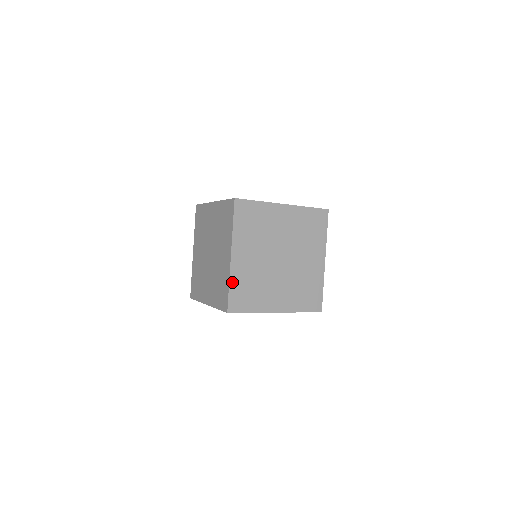
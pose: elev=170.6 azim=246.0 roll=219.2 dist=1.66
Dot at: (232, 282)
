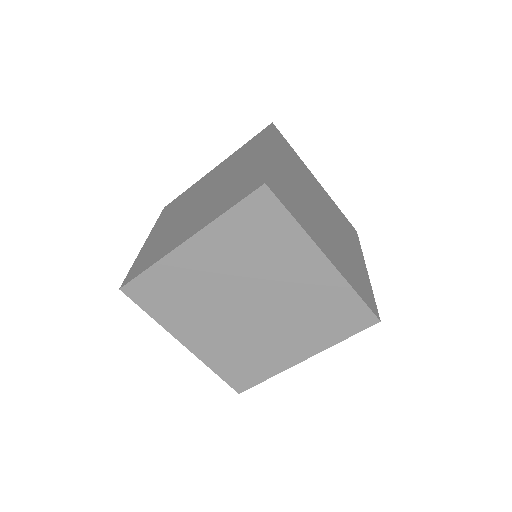
Dot at: (213, 366)
